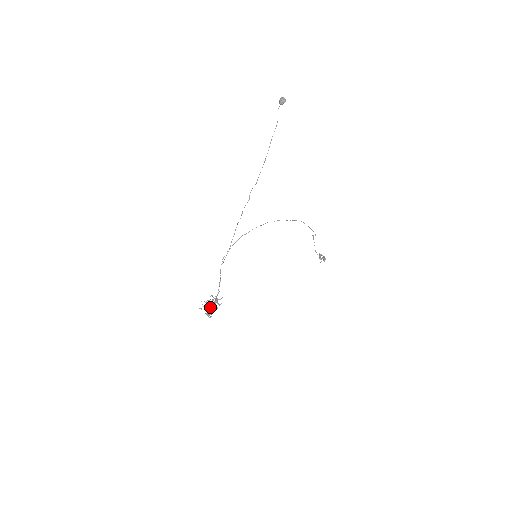
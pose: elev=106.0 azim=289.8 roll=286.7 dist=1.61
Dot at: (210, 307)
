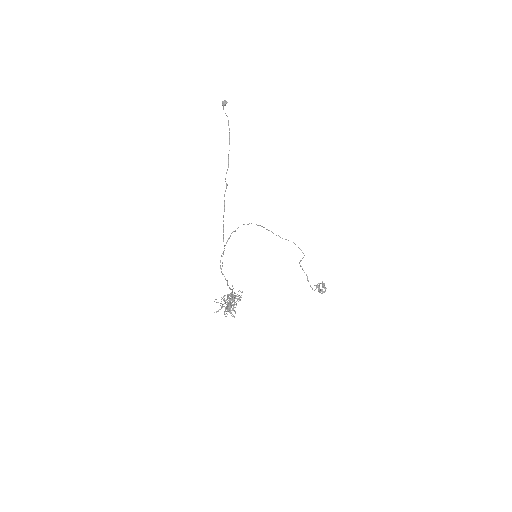
Dot at: (230, 294)
